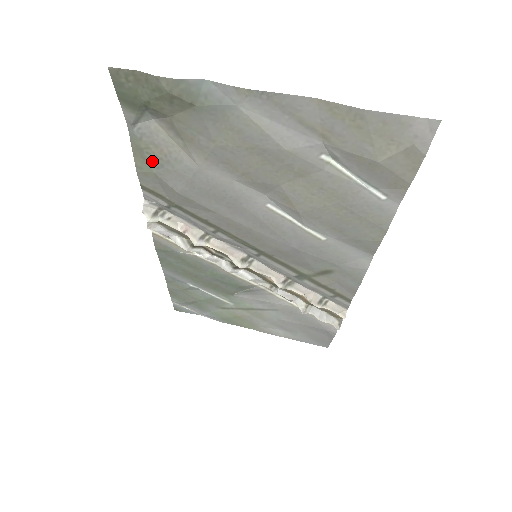
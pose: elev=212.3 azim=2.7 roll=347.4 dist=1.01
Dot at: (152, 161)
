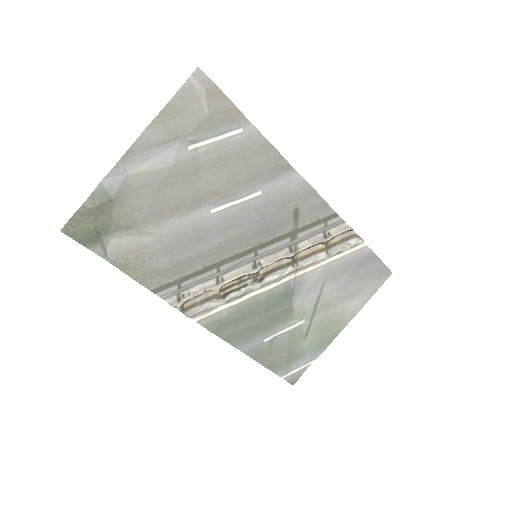
Dot at: (137, 265)
